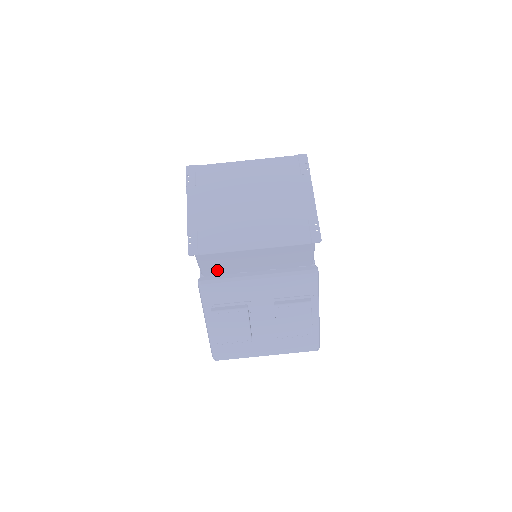
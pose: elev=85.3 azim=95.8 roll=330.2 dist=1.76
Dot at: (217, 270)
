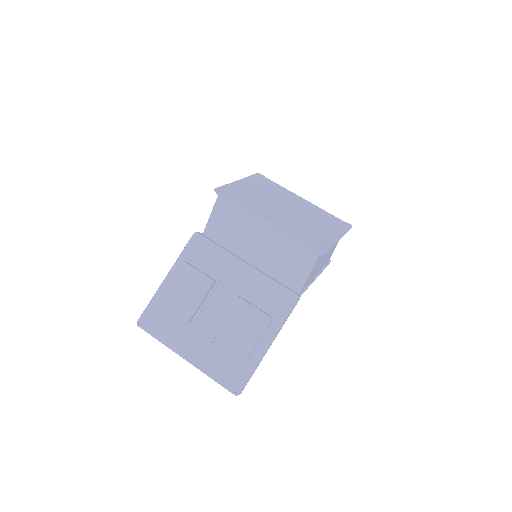
Dot at: (219, 234)
